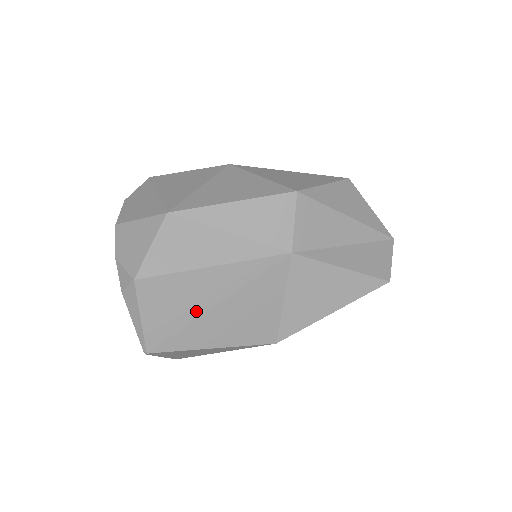
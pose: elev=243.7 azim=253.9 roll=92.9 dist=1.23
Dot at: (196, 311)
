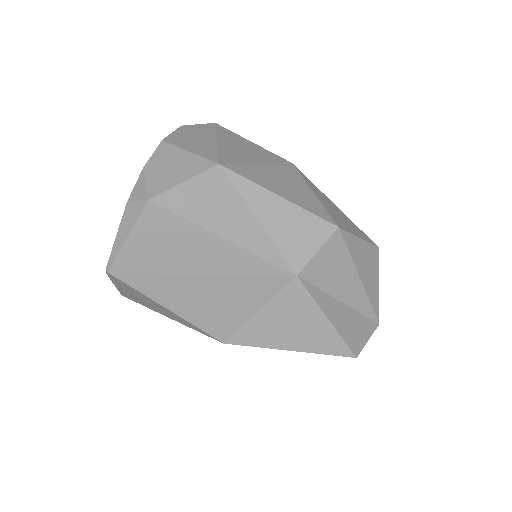
Dot at: (180, 266)
